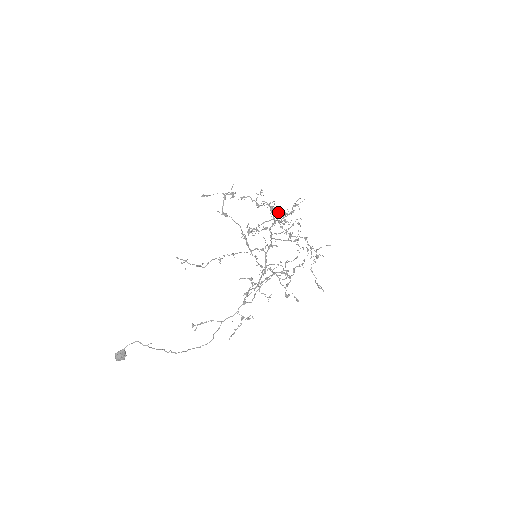
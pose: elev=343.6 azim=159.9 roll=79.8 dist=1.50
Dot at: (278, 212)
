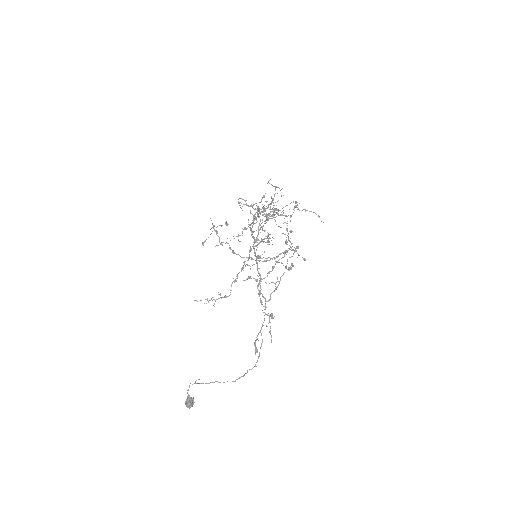
Dot at: (285, 206)
